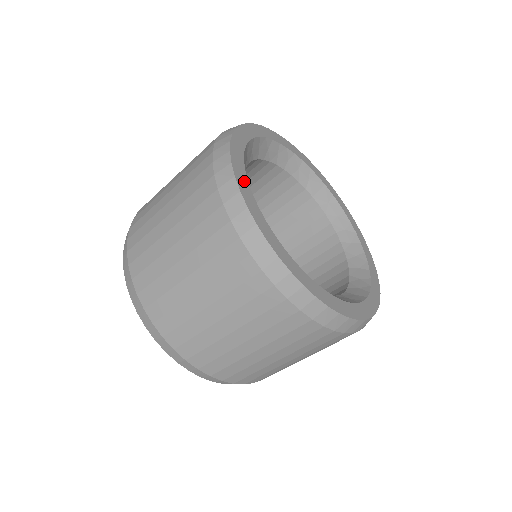
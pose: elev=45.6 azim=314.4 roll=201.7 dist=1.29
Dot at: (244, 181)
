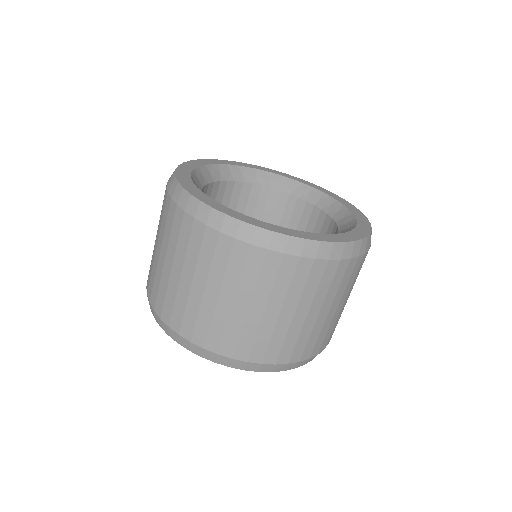
Dot at: (194, 189)
